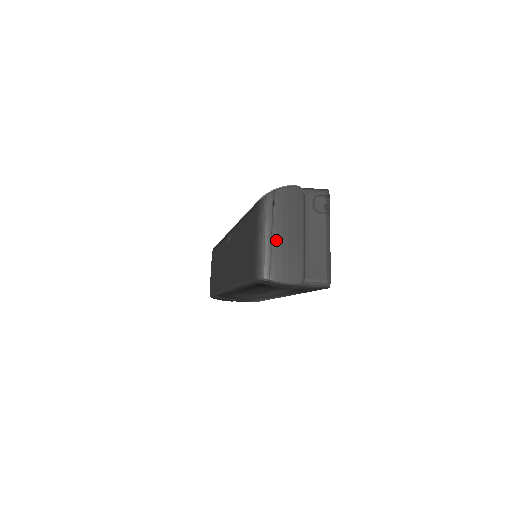
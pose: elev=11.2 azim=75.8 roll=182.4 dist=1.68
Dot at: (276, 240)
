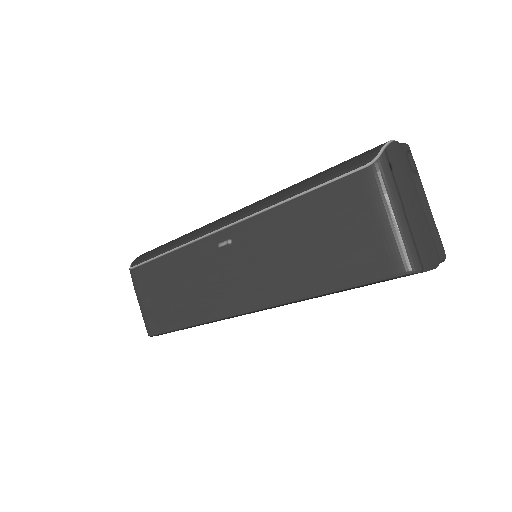
Dot at: (409, 216)
